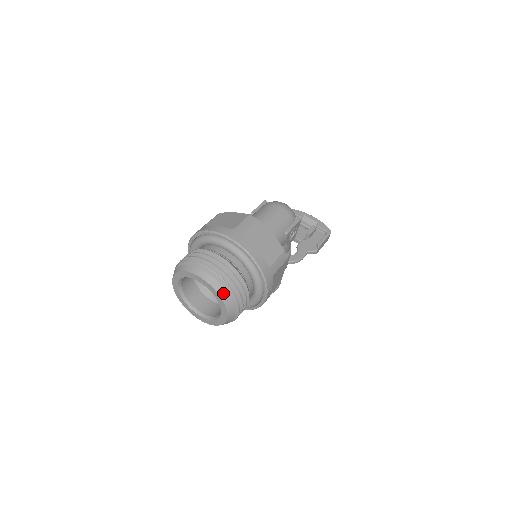
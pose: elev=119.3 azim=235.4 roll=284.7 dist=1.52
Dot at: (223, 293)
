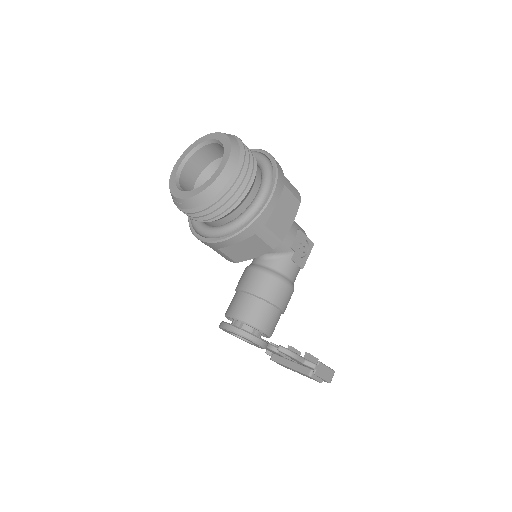
Dot at: (234, 141)
